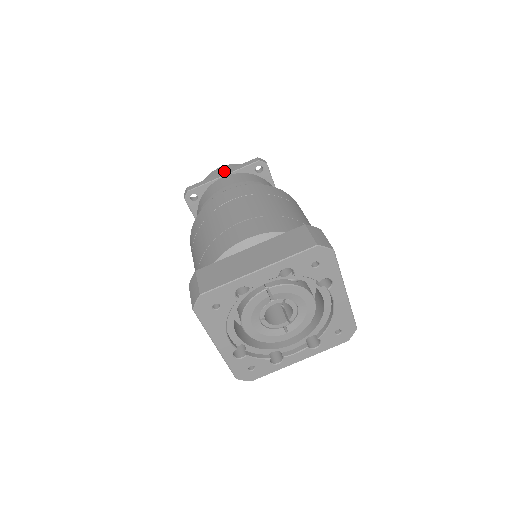
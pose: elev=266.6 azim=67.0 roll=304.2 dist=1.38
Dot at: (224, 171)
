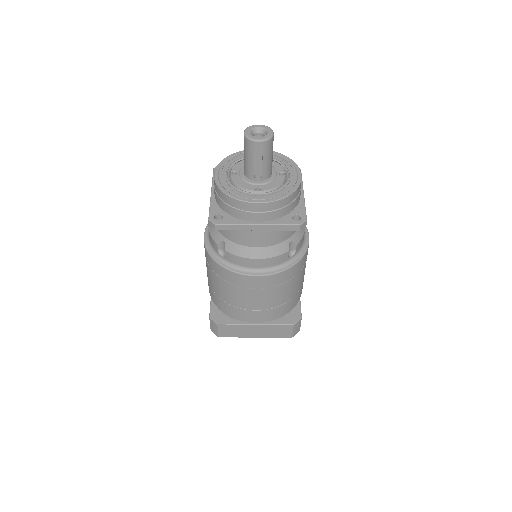
Dot at: (261, 225)
